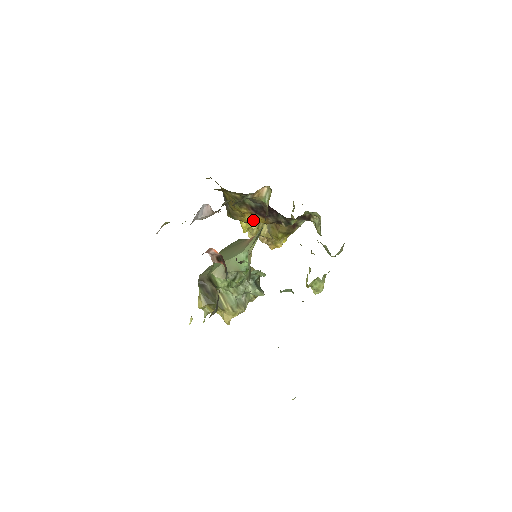
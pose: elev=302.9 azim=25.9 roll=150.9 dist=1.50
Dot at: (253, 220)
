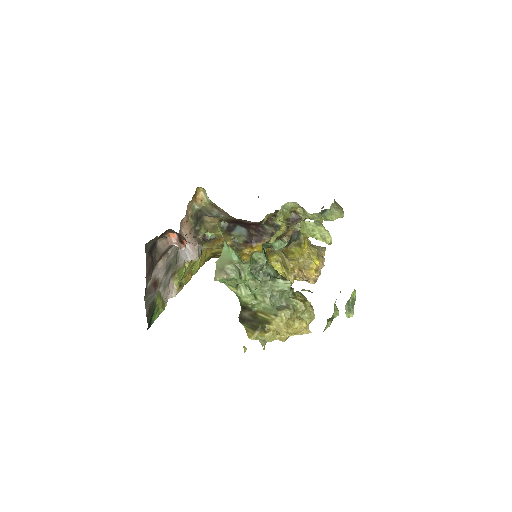
Dot at: occluded
